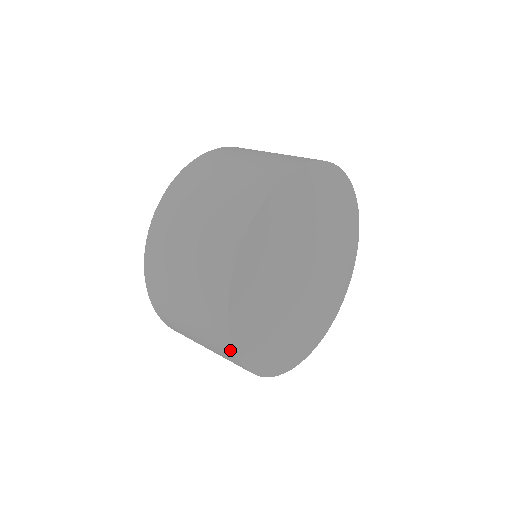
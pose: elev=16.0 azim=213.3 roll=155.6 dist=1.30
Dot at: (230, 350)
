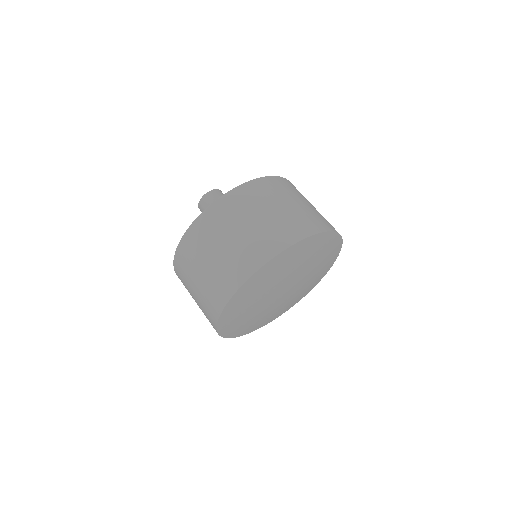
Dot at: occluded
